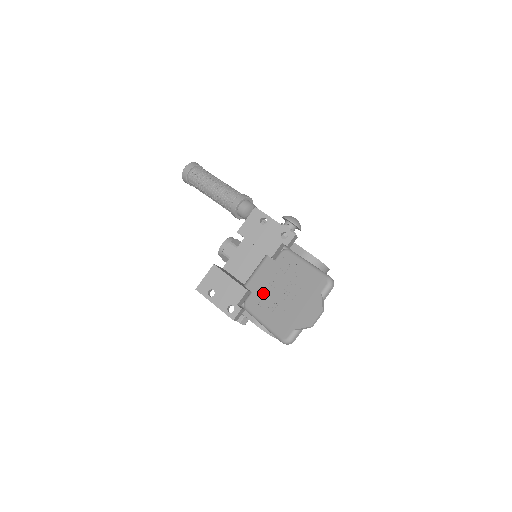
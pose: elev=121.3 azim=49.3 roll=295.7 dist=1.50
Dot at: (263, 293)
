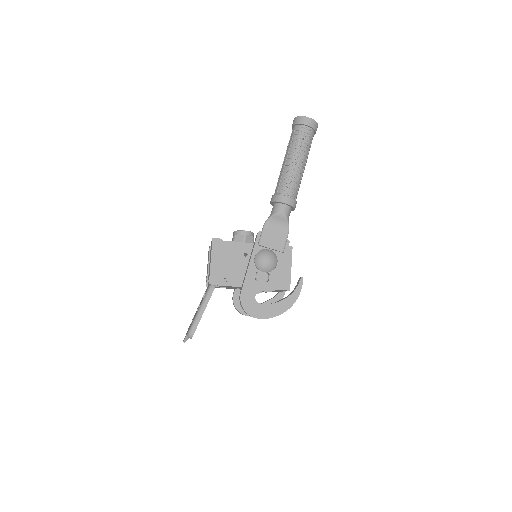
Dot at: occluded
